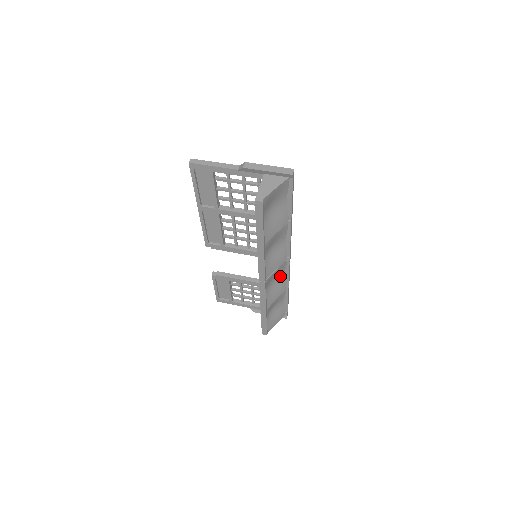
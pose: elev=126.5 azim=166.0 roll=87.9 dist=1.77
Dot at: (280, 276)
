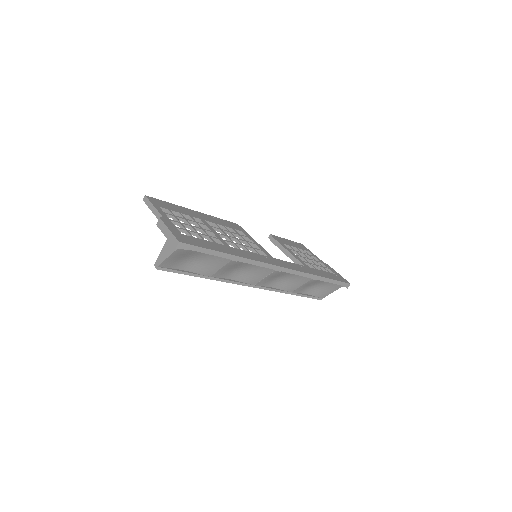
Dot at: (289, 274)
